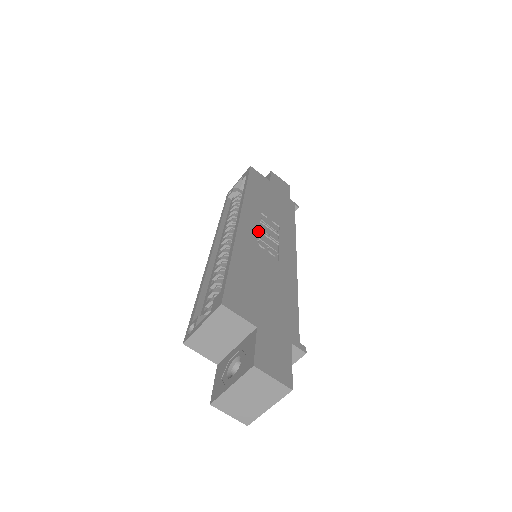
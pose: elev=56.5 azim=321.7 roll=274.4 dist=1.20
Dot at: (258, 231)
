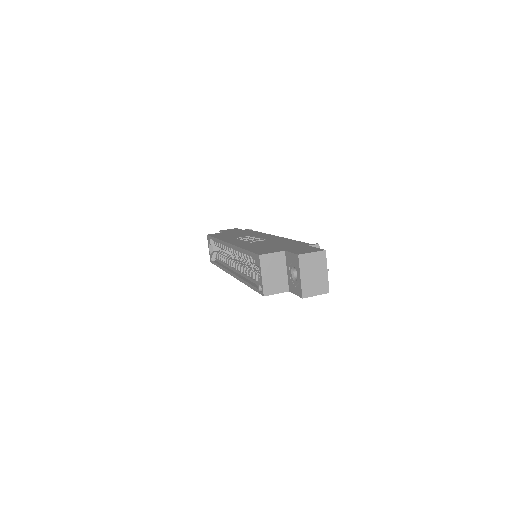
Dot at: occluded
